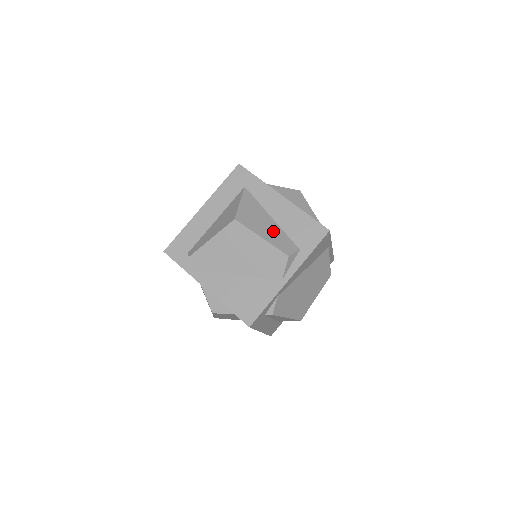
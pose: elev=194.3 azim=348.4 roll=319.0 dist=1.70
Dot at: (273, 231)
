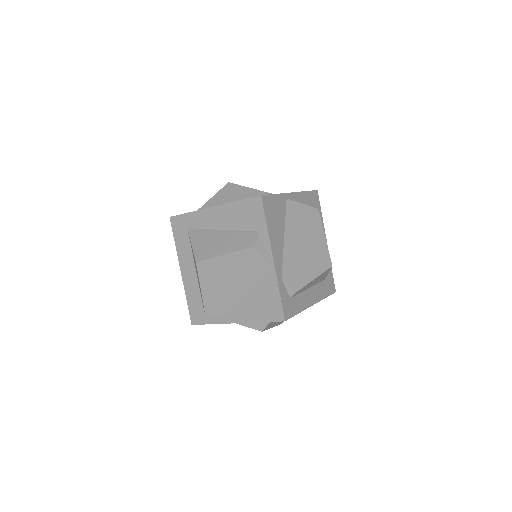
Dot at: (229, 240)
